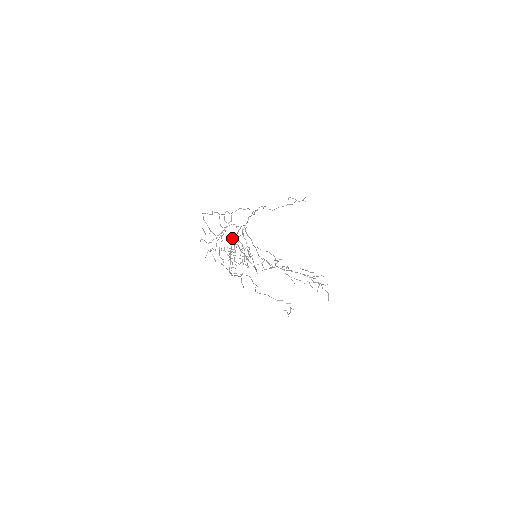
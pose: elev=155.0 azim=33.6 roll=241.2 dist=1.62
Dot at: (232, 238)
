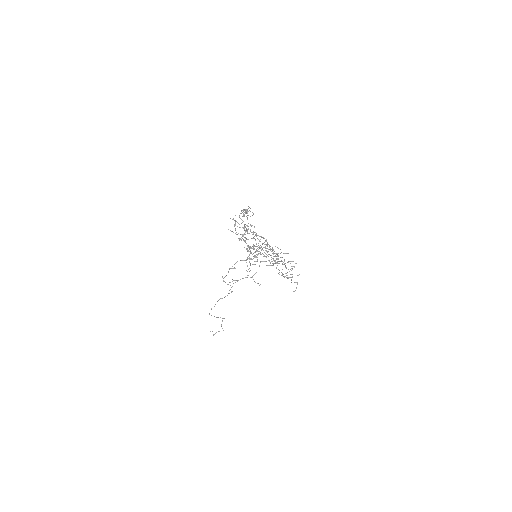
Dot at: (239, 240)
